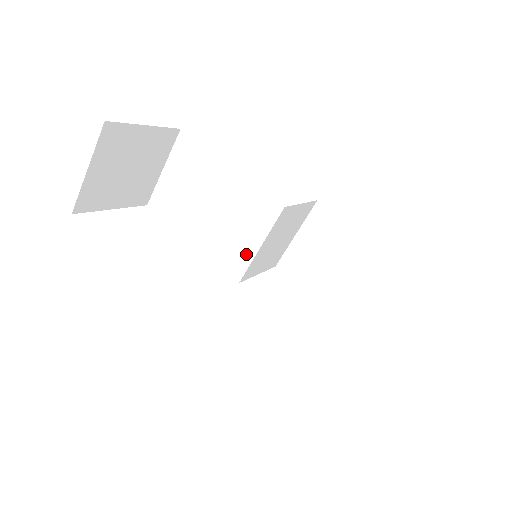
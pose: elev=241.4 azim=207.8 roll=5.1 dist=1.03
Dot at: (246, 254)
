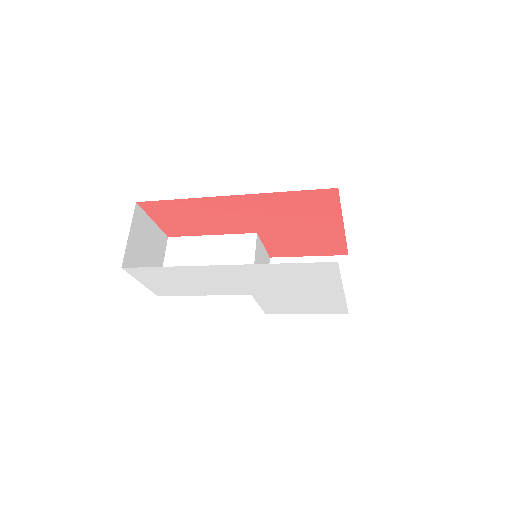
Dot at: occluded
